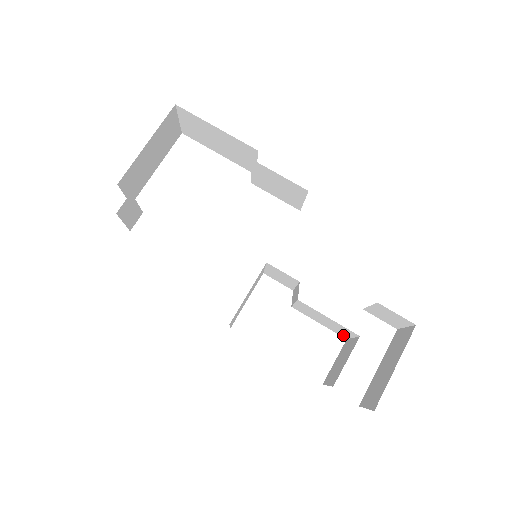
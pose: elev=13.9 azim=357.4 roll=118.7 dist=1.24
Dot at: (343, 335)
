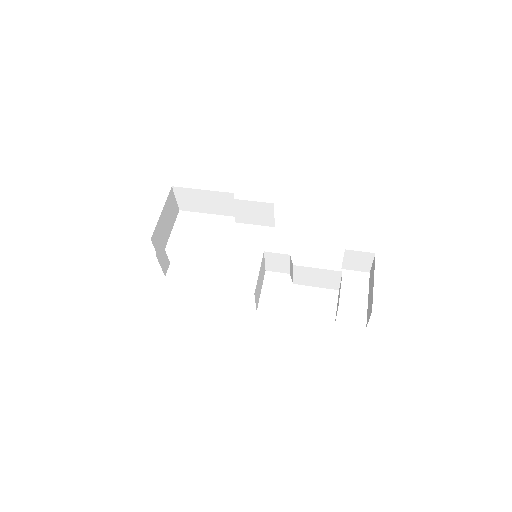
Dot at: (335, 286)
